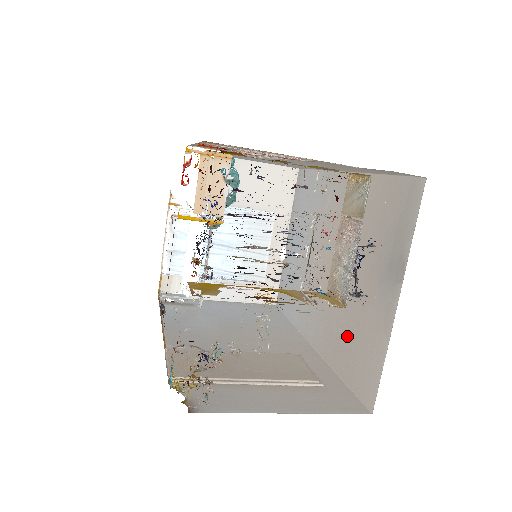
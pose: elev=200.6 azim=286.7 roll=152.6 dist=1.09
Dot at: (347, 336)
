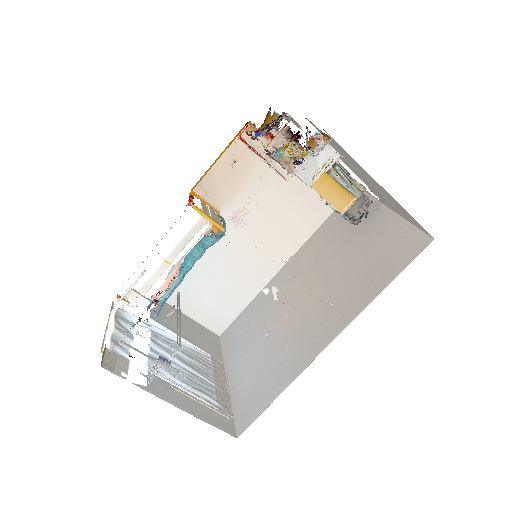
Dot at: (366, 271)
